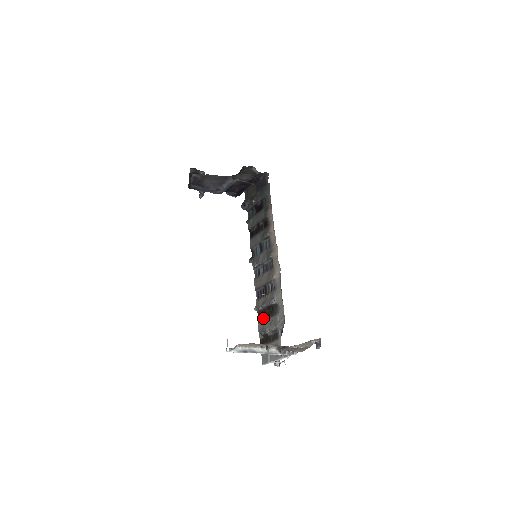
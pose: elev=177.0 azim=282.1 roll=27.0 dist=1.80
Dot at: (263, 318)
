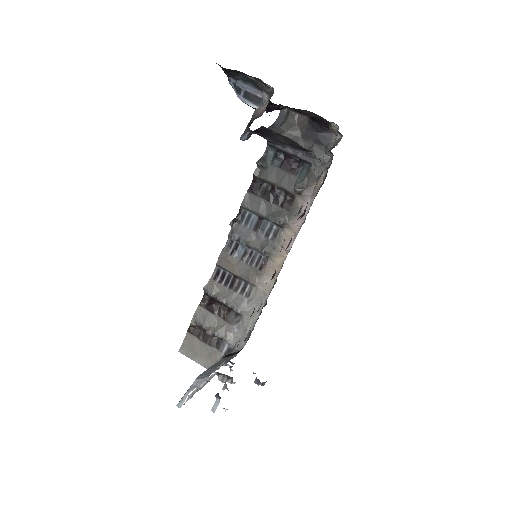
Dot at: (210, 308)
